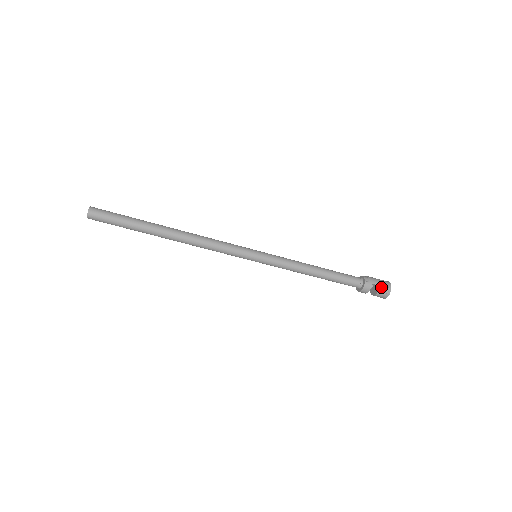
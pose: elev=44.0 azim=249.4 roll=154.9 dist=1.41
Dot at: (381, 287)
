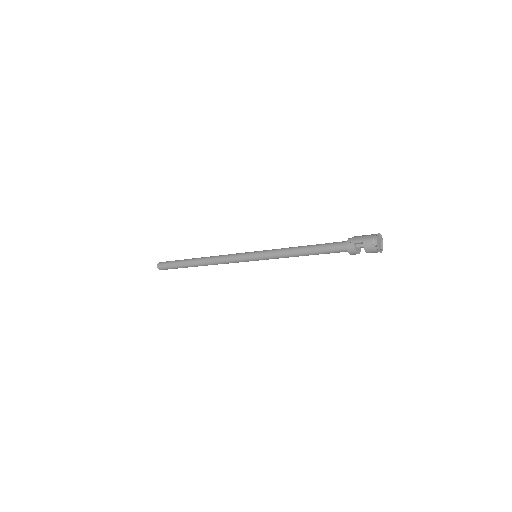
Dot at: (365, 243)
